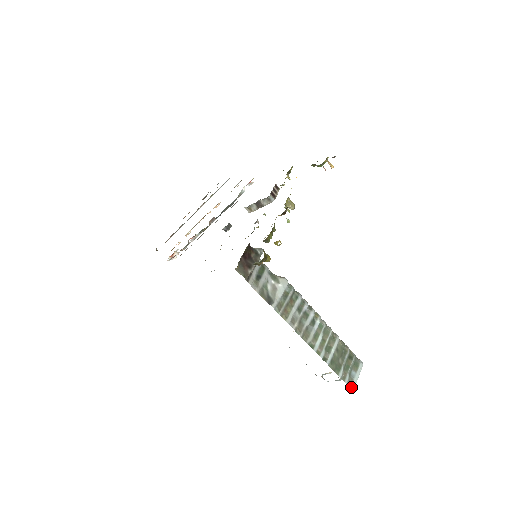
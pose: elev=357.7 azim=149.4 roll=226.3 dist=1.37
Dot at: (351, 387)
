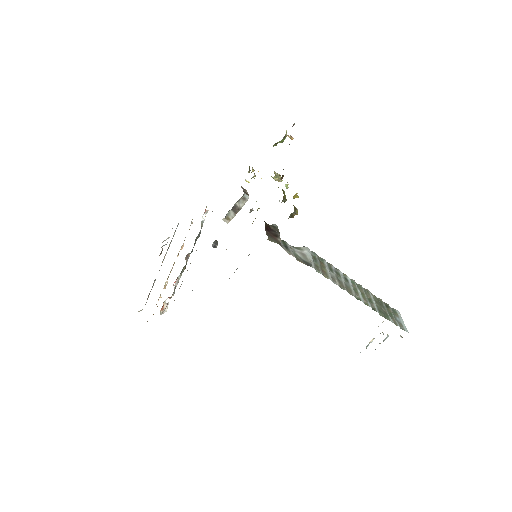
Dot at: (405, 330)
